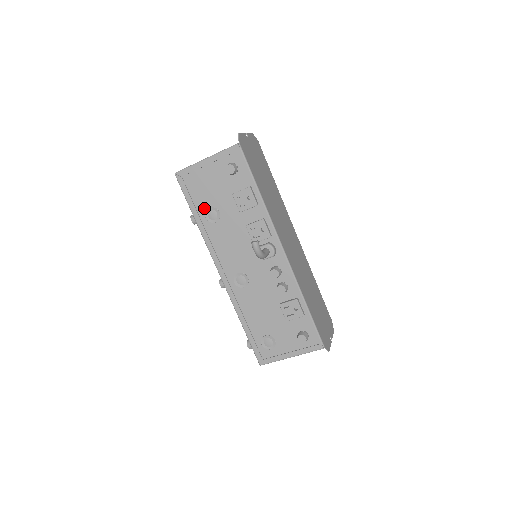
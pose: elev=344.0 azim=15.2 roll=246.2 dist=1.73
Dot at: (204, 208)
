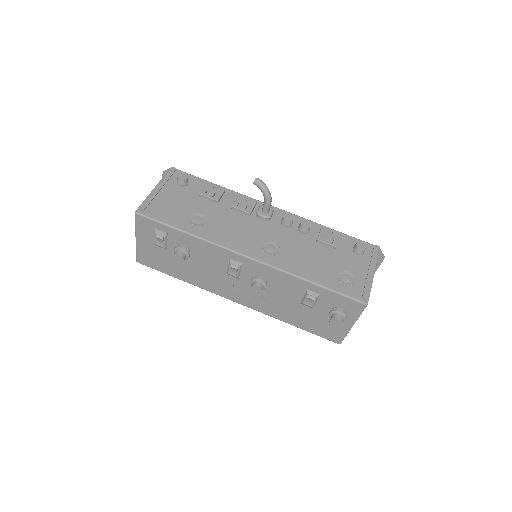
Dot at: (185, 220)
